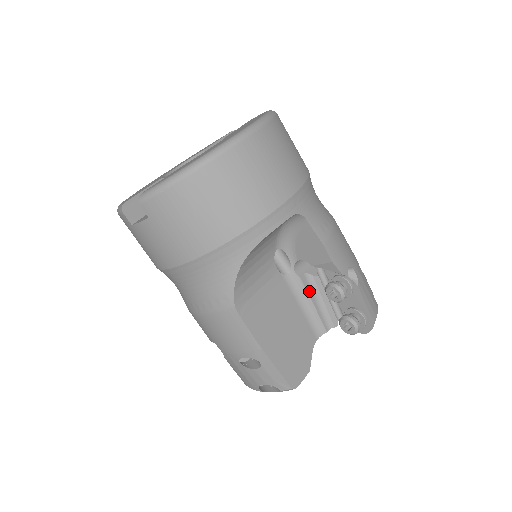
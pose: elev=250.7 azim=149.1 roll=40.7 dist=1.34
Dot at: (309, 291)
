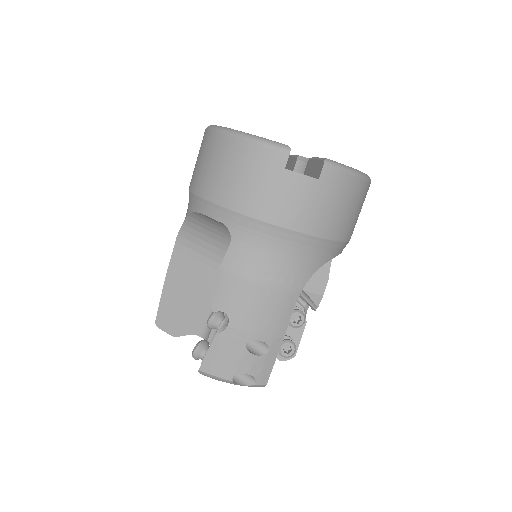
Dot at: occluded
